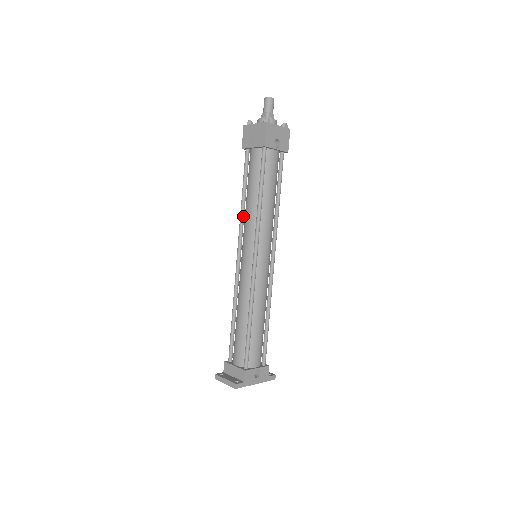
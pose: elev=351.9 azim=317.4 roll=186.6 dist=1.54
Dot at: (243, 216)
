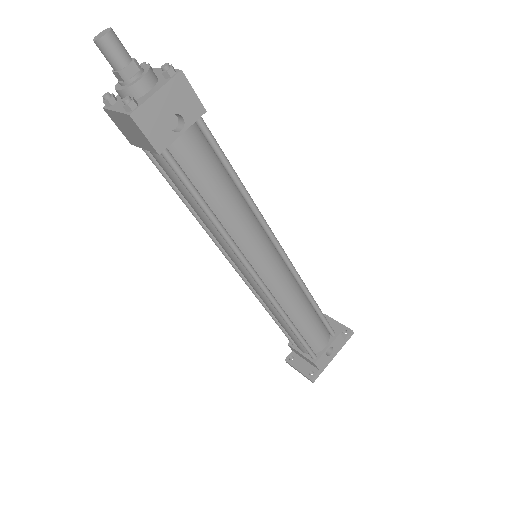
Dot at: (205, 226)
